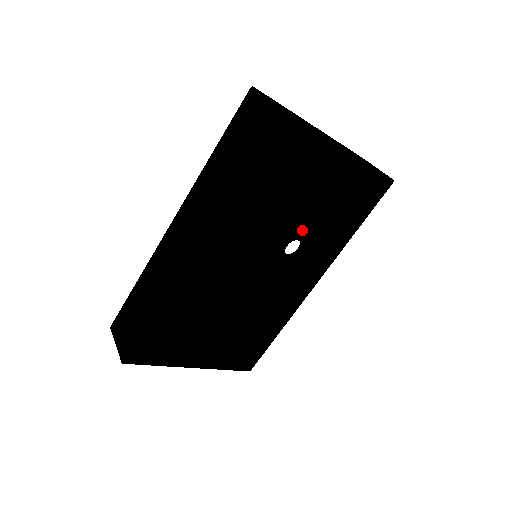
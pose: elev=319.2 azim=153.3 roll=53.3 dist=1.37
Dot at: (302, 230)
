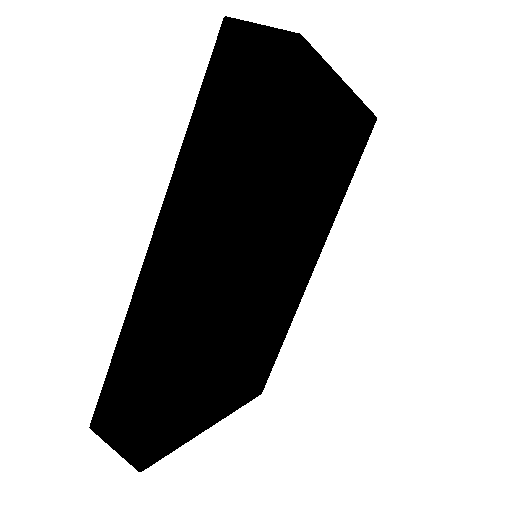
Dot at: (308, 205)
